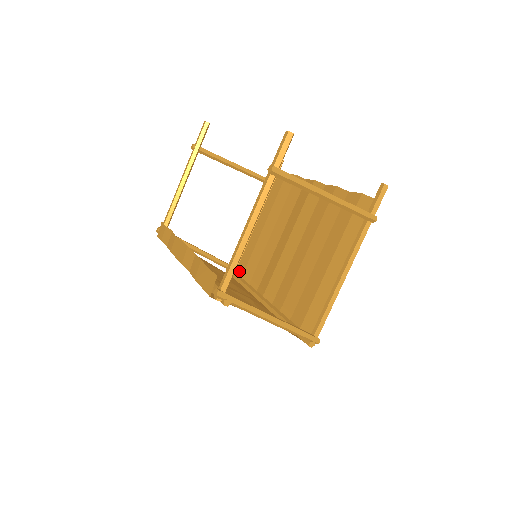
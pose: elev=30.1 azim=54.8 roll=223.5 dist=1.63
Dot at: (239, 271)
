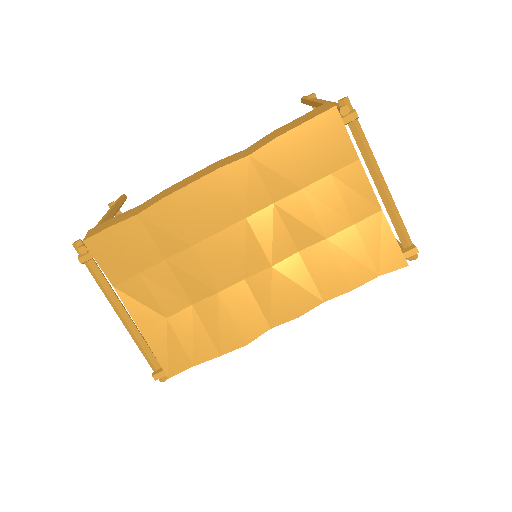
Dot at: occluded
